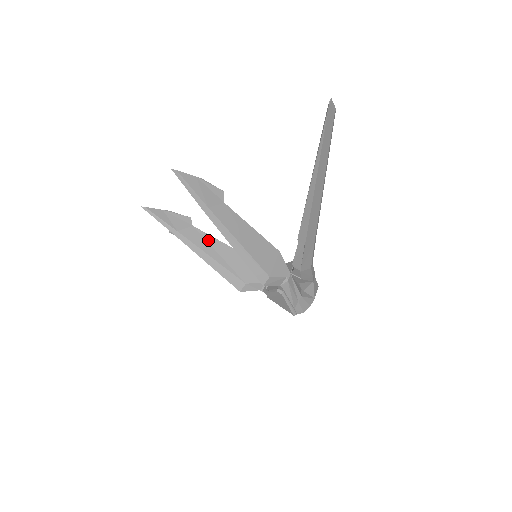
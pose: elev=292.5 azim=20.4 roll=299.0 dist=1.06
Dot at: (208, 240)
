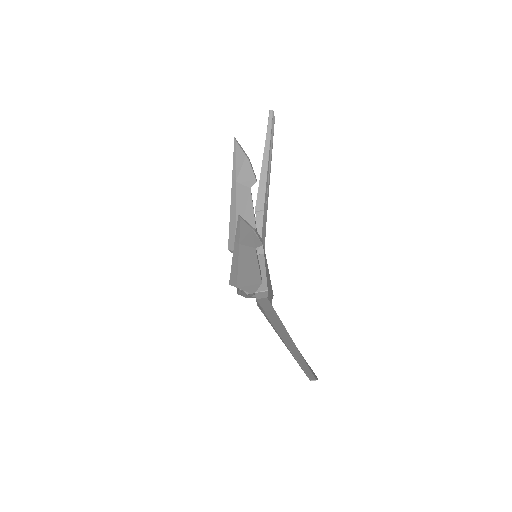
Dot at: (248, 207)
